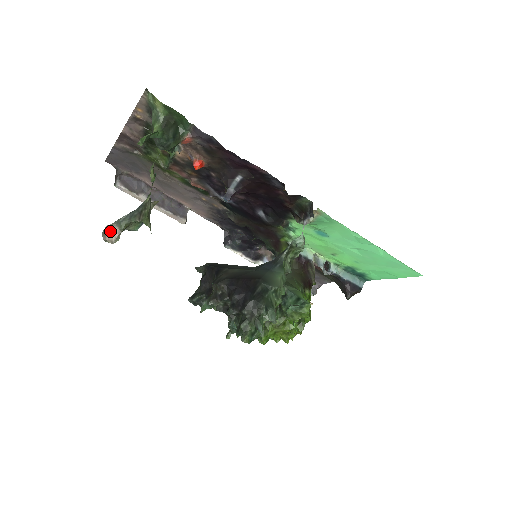
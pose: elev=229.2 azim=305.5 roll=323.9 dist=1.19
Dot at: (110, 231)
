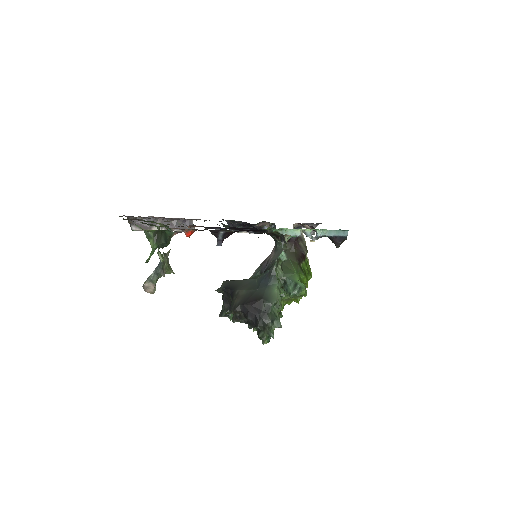
Dot at: (148, 287)
